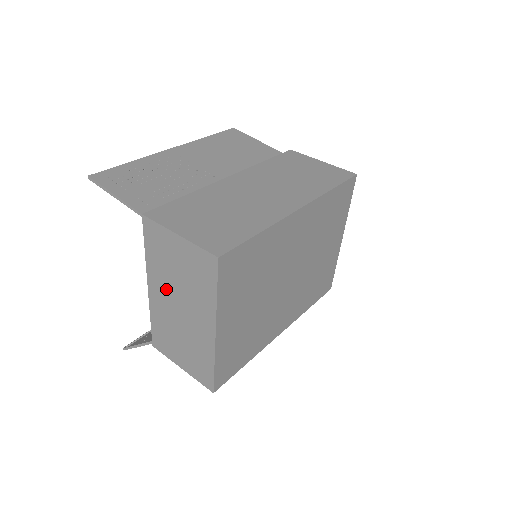
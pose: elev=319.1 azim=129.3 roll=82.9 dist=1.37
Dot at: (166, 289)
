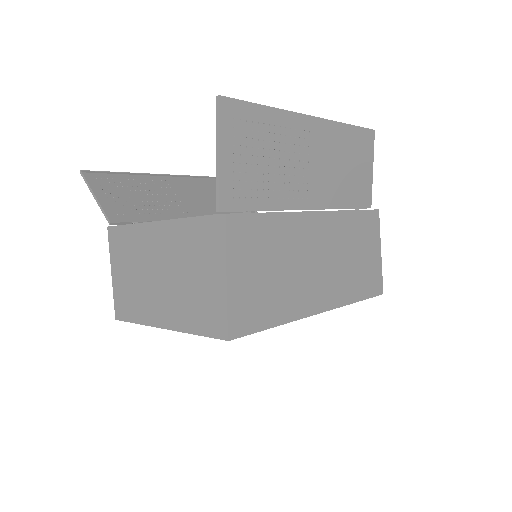
Dot at: (167, 254)
